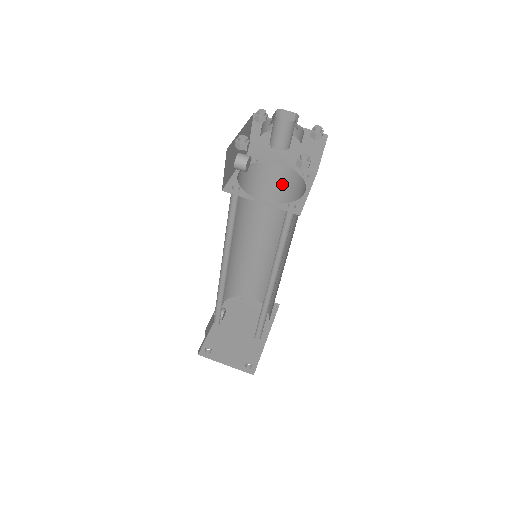
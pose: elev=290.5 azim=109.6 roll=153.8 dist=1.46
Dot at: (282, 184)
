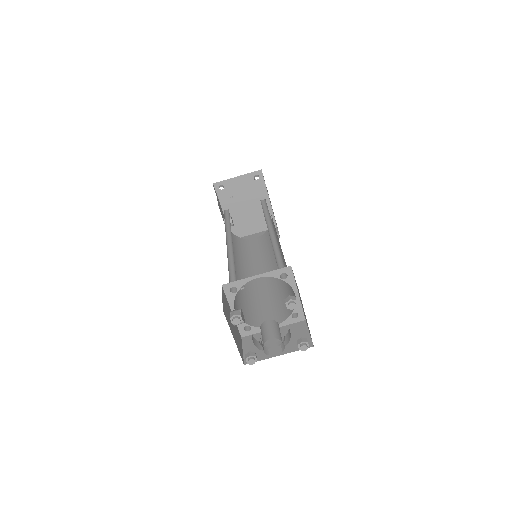
Dot at: occluded
